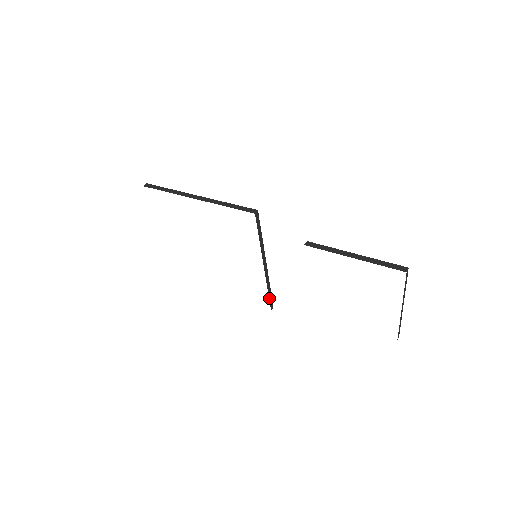
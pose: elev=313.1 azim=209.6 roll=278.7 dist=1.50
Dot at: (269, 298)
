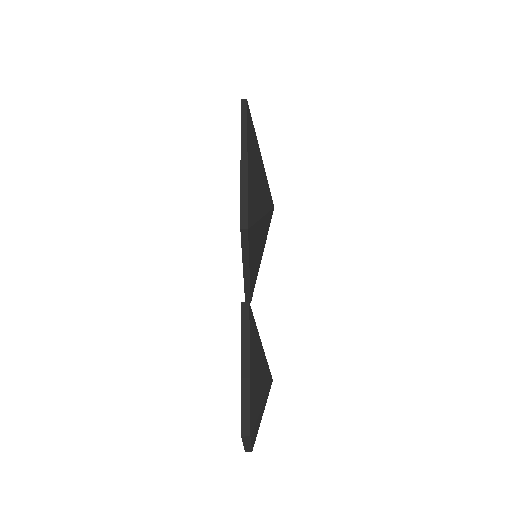
Dot at: (245, 294)
